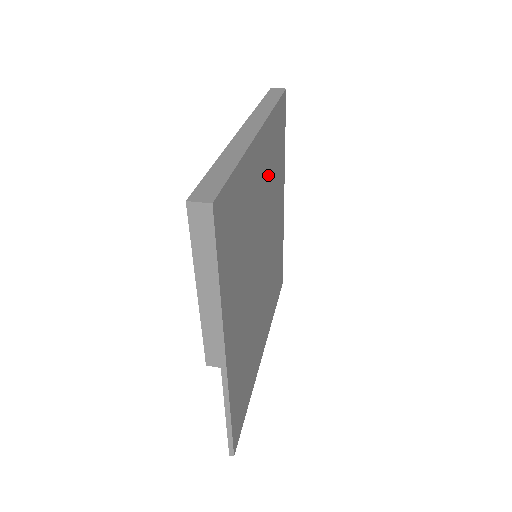
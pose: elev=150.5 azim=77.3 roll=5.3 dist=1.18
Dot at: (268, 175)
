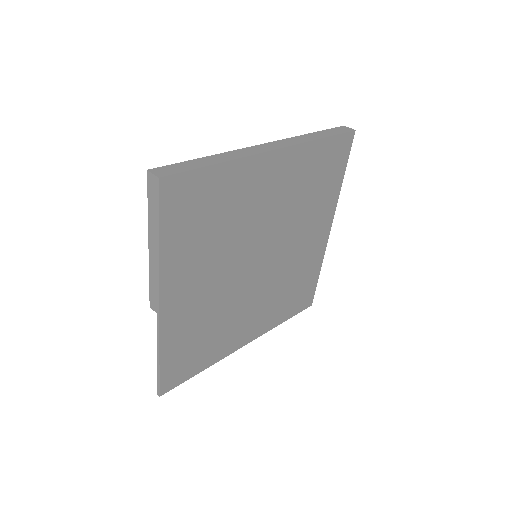
Dot at: (291, 194)
